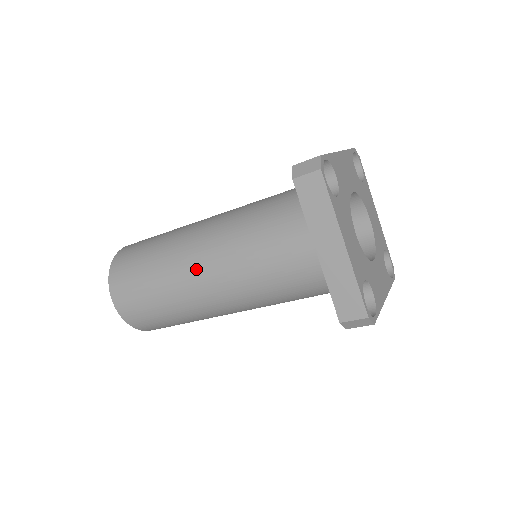
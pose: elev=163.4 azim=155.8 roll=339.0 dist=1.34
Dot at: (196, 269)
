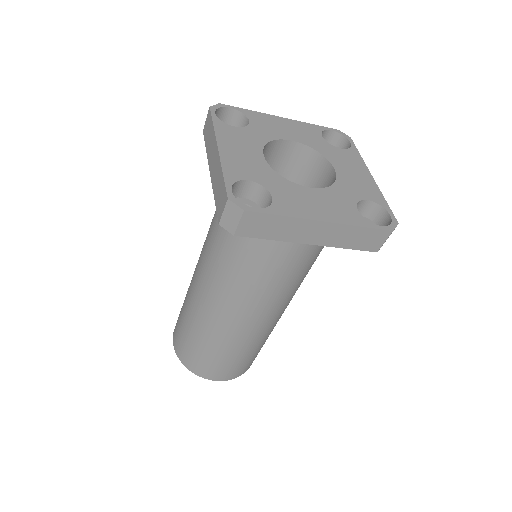
Dot at: (195, 269)
